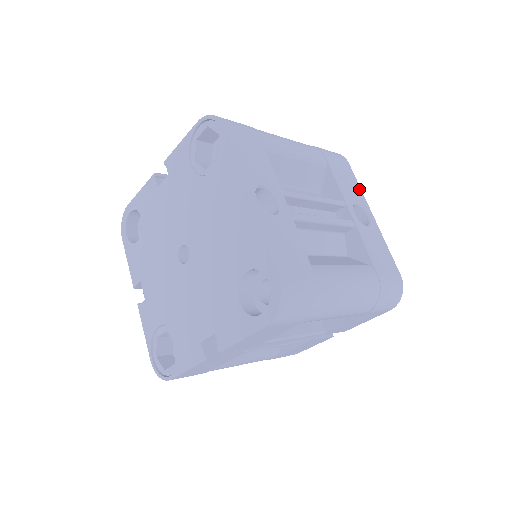
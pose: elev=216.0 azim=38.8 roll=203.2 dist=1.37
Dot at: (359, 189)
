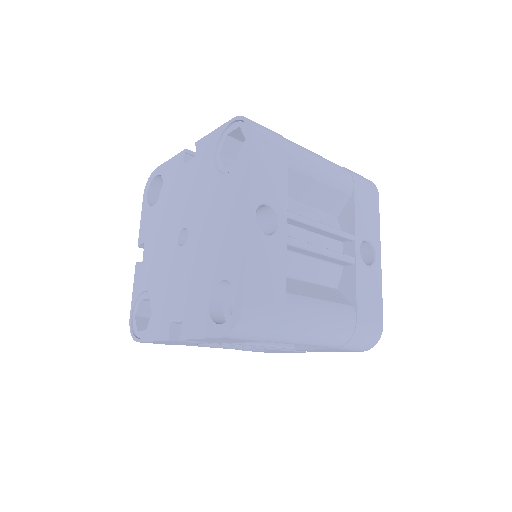
Dot at: (378, 226)
